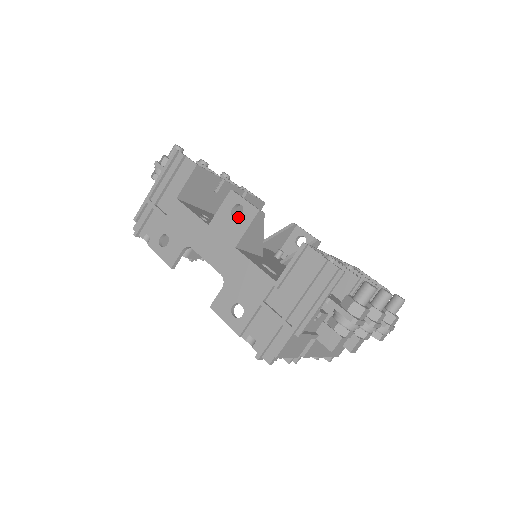
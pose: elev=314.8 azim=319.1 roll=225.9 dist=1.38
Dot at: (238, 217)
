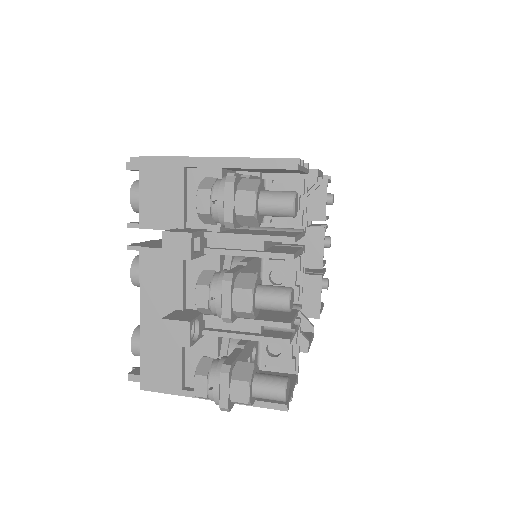
Dot at: occluded
